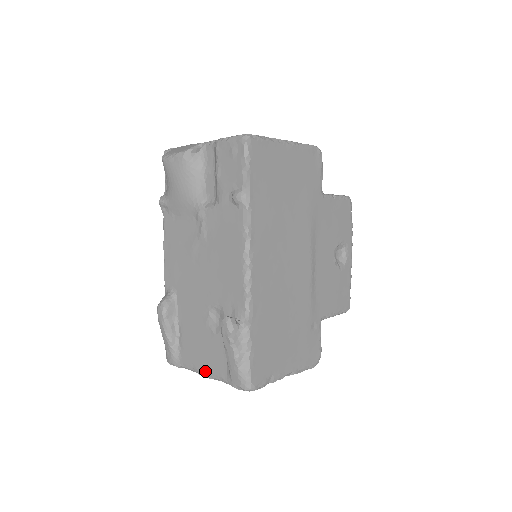
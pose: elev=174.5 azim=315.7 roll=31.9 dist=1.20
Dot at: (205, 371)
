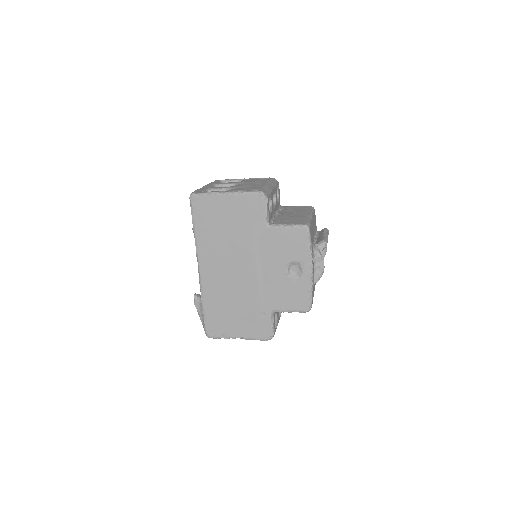
Dot at: occluded
